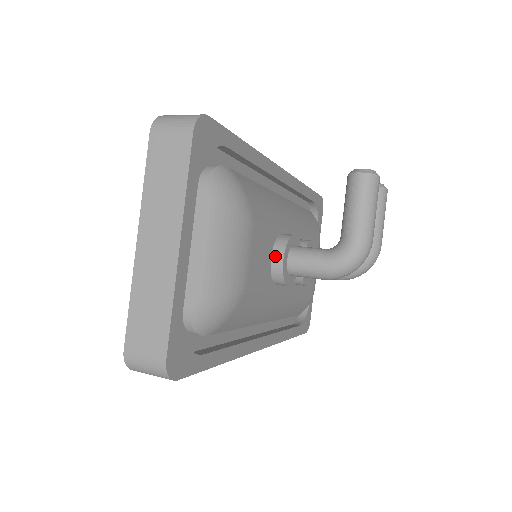
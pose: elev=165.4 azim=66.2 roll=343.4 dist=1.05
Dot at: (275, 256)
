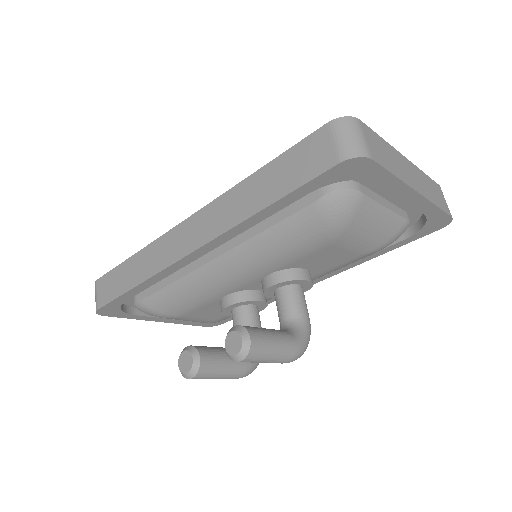
Dot at: occluded
